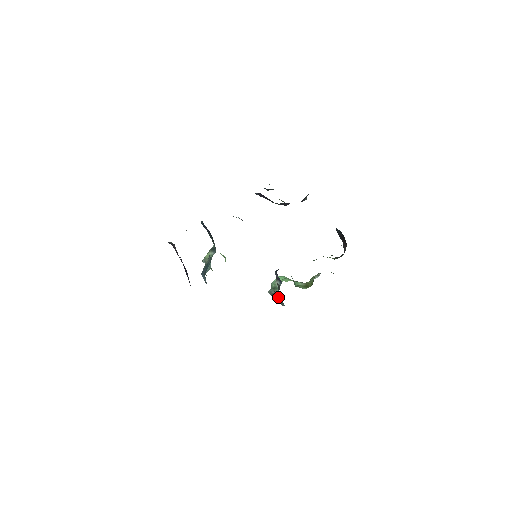
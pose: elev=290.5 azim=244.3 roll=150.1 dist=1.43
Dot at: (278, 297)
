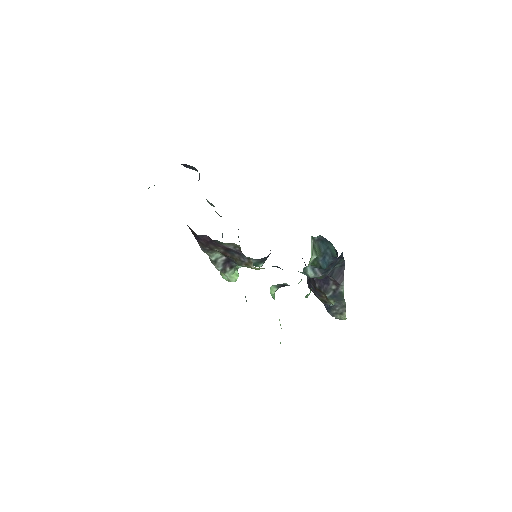
Dot at: occluded
